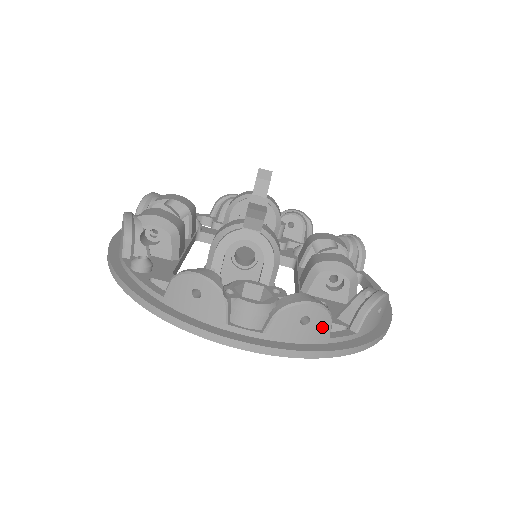
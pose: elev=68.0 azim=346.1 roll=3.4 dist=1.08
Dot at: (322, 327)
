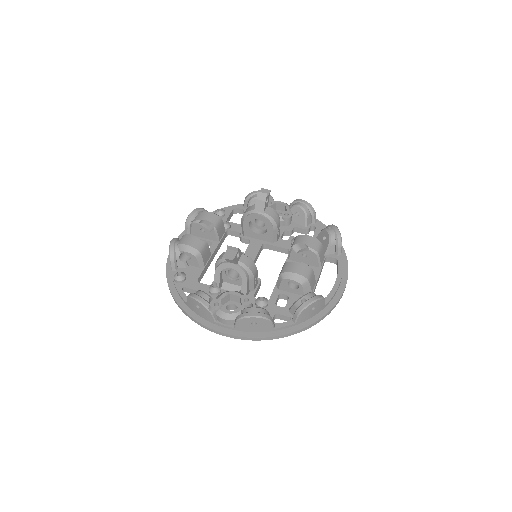
Dot at: (266, 325)
